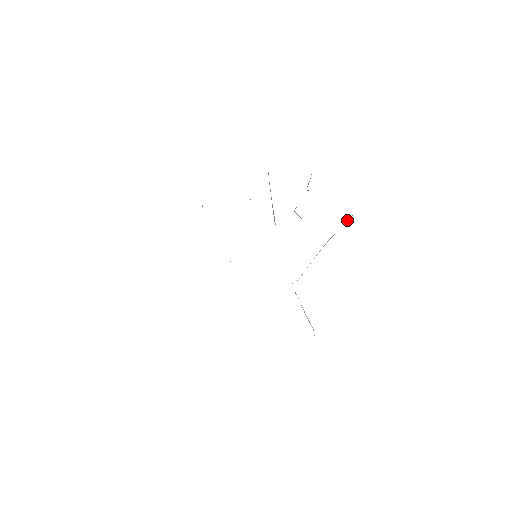
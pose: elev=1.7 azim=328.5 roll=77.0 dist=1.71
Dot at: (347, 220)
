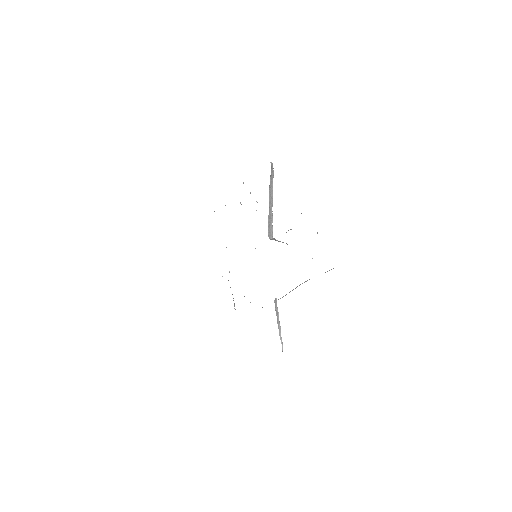
Dot at: (327, 271)
